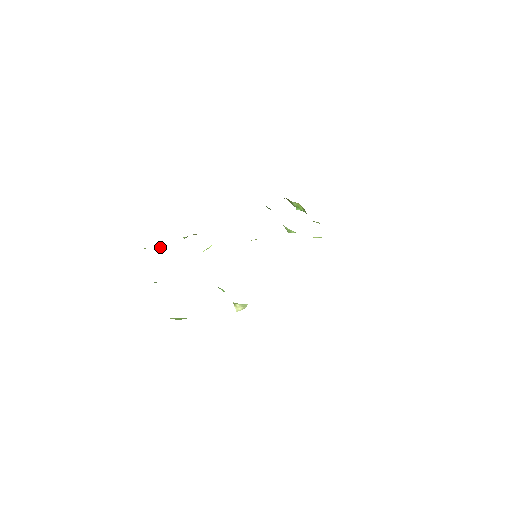
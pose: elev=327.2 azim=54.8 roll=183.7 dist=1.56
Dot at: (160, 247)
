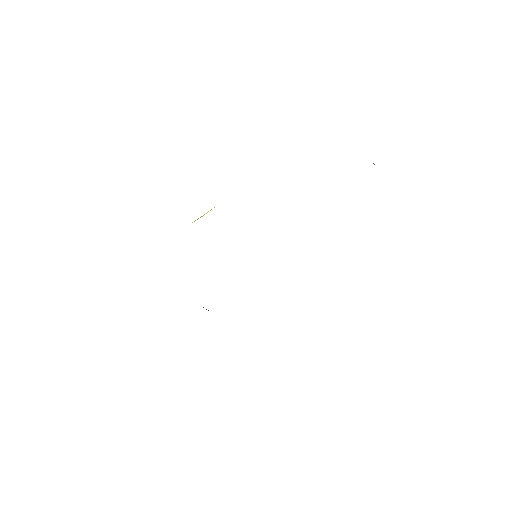
Dot at: occluded
